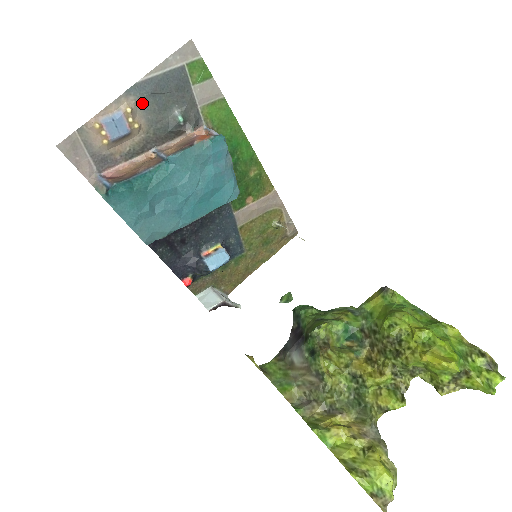
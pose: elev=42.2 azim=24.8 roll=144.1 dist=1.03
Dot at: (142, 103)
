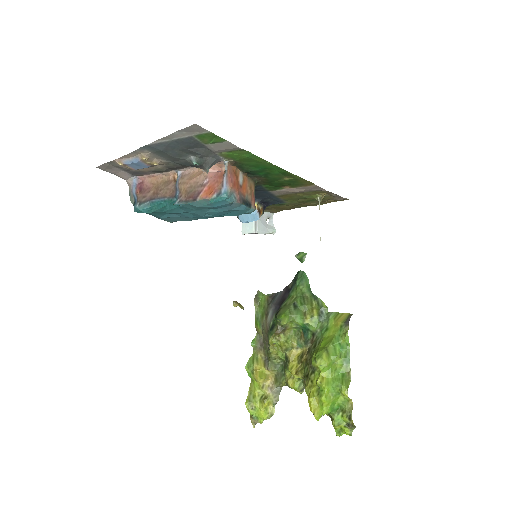
Dot at: (157, 153)
